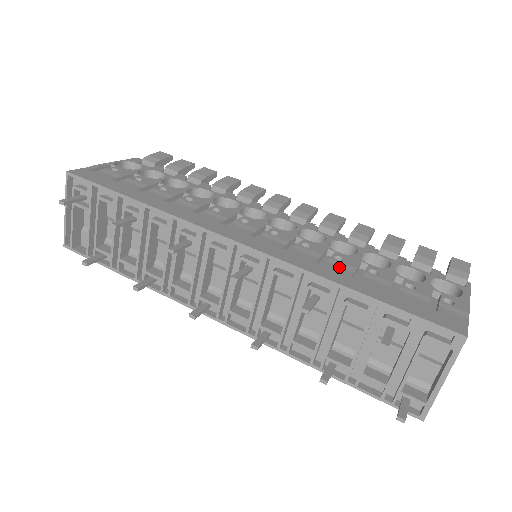
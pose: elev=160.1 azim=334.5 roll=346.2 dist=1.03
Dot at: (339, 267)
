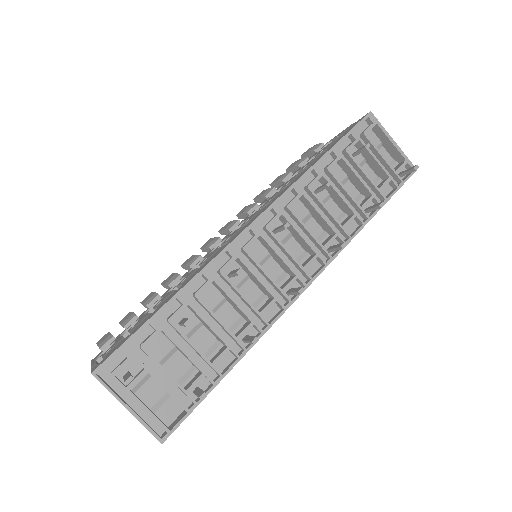
Dot at: occluded
